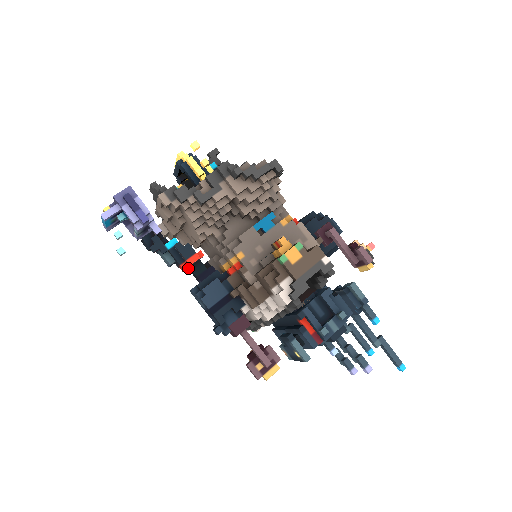
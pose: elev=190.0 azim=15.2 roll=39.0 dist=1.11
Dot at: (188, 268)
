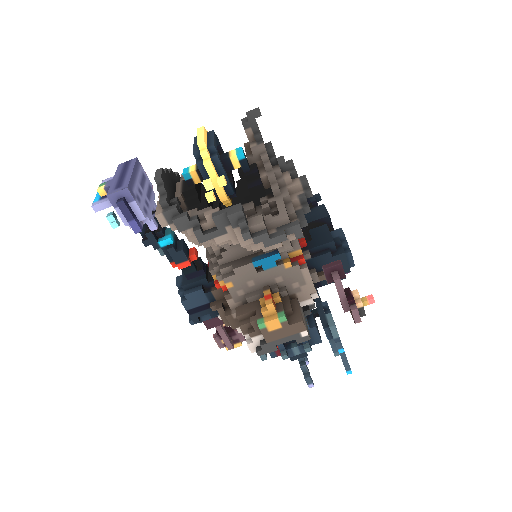
Dot at: occluded
